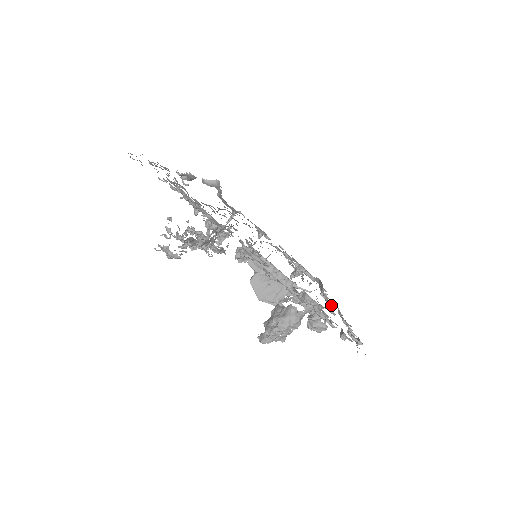
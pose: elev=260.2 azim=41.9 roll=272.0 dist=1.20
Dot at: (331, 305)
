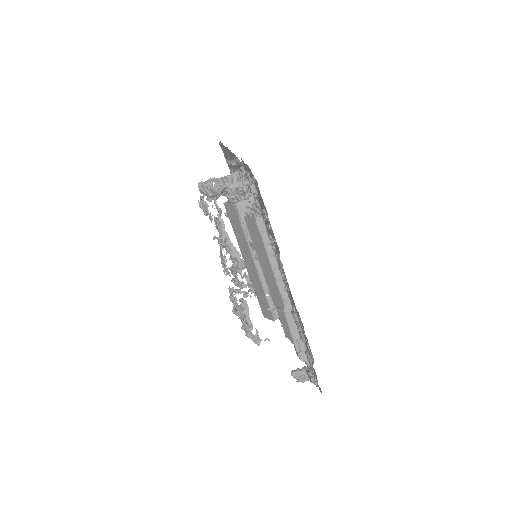
Dot at: occluded
